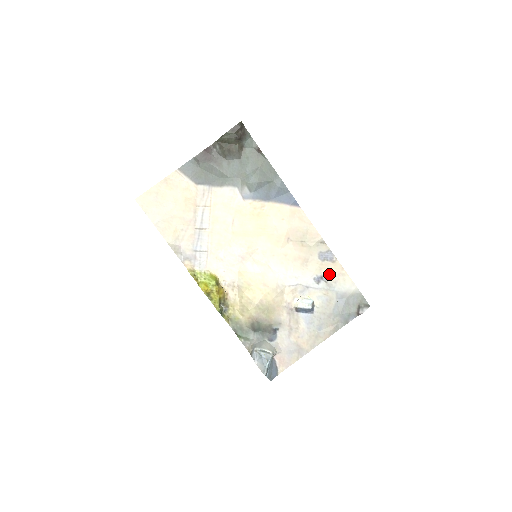
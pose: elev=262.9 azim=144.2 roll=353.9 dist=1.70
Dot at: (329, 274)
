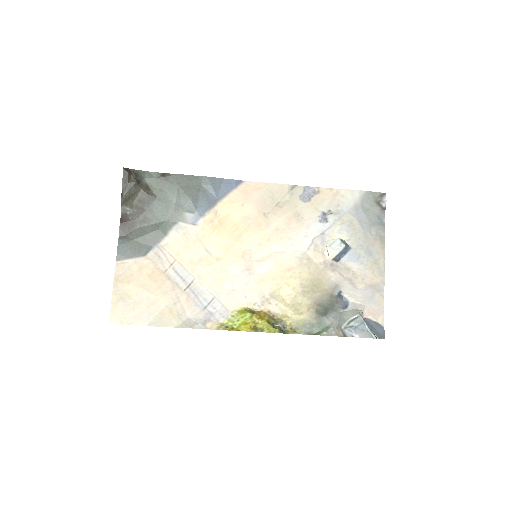
Dot at: (326, 205)
